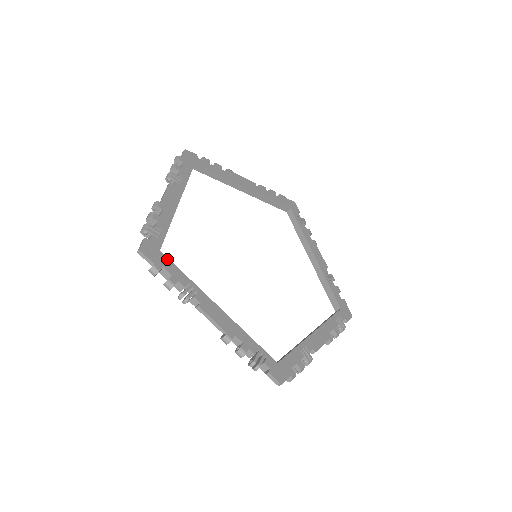
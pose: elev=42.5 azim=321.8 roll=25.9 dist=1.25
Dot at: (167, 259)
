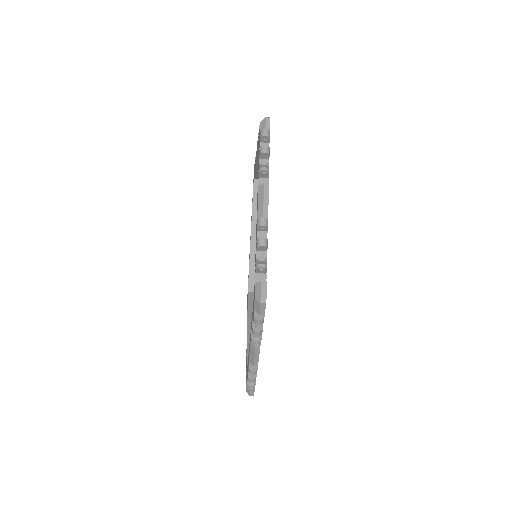
Dot at: occluded
